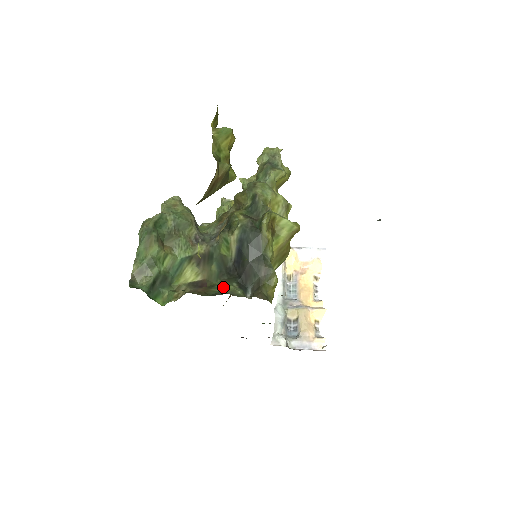
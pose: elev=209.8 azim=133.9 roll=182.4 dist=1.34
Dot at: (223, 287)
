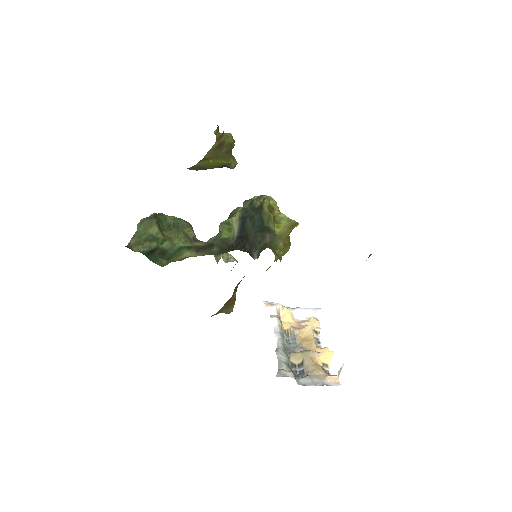
Dot at: occluded
